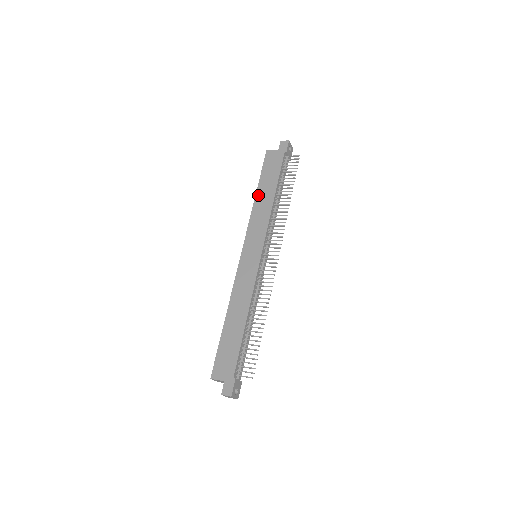
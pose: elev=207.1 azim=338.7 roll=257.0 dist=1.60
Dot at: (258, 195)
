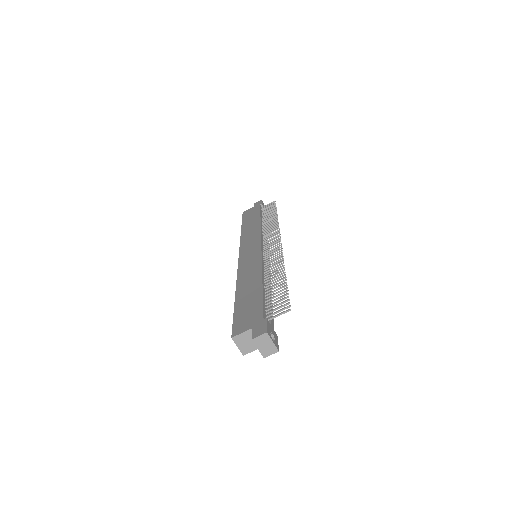
Dot at: (244, 228)
